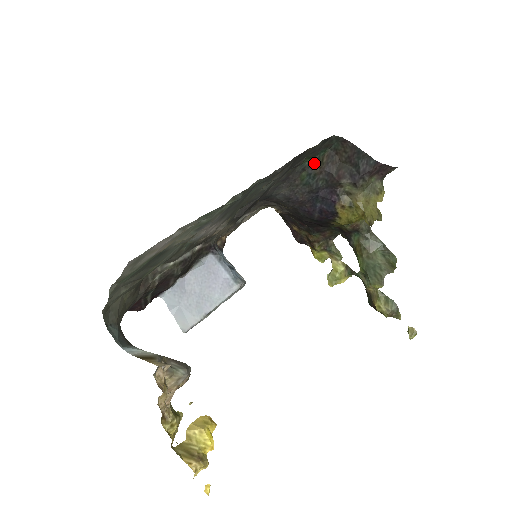
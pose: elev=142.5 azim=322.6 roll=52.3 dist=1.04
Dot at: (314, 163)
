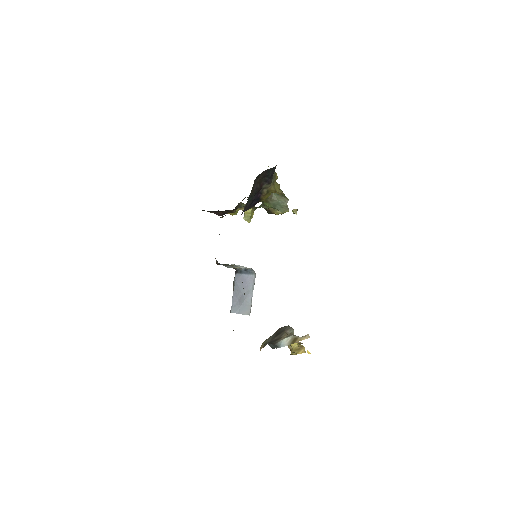
Dot at: (251, 191)
